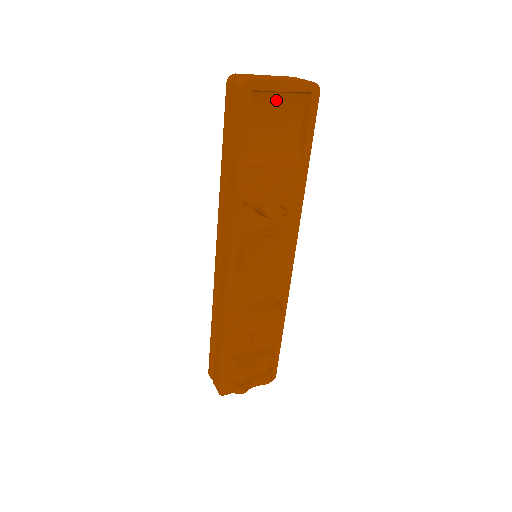
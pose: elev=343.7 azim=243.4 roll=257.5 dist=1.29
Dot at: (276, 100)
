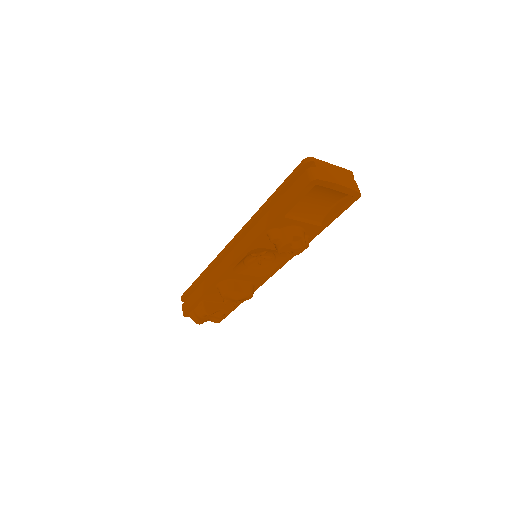
Dot at: (328, 190)
